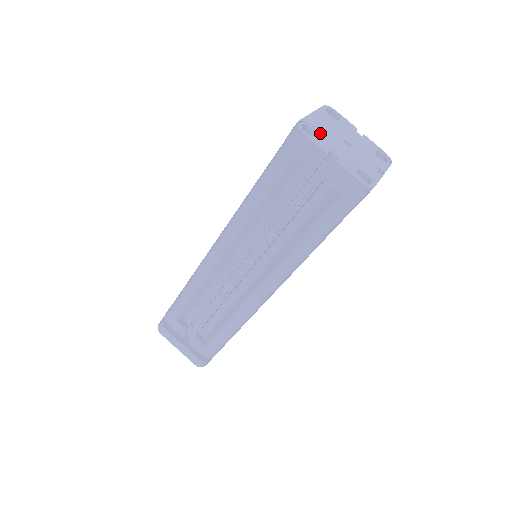
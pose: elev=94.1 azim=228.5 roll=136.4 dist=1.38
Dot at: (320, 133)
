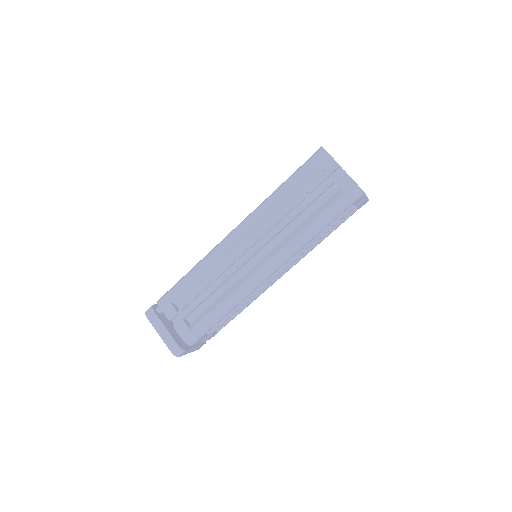
Dot at: occluded
